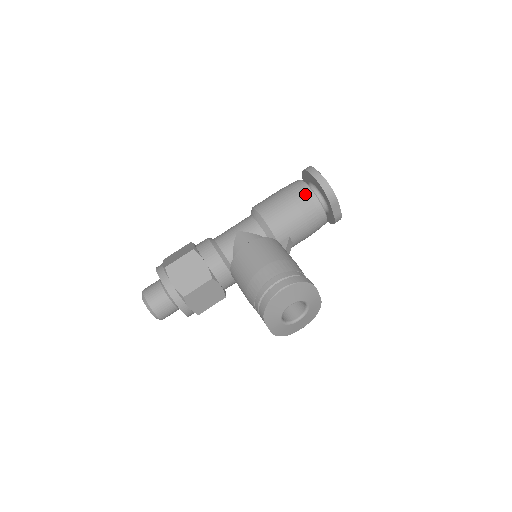
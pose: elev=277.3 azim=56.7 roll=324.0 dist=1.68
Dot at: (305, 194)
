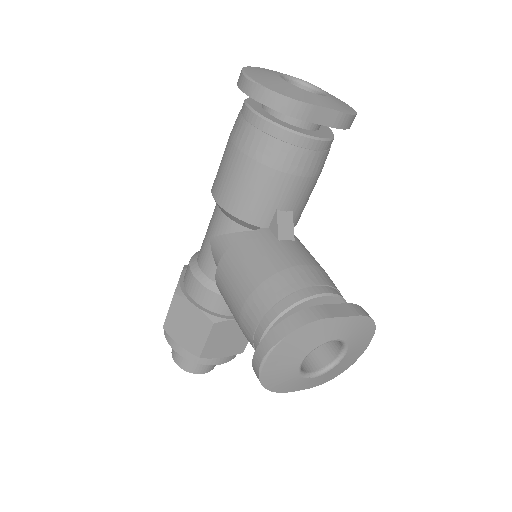
Dot at: (254, 132)
